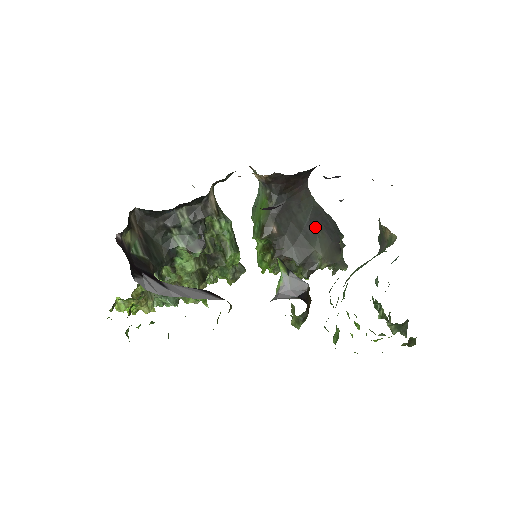
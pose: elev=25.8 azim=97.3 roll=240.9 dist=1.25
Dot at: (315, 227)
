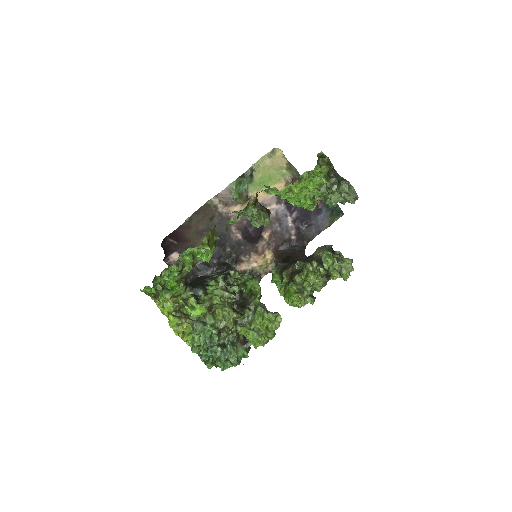
Dot at: occluded
